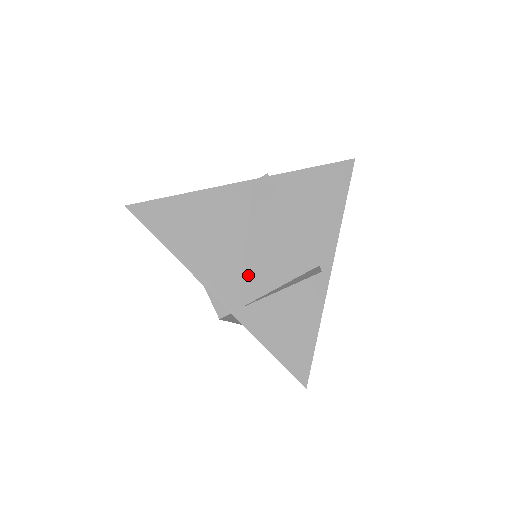
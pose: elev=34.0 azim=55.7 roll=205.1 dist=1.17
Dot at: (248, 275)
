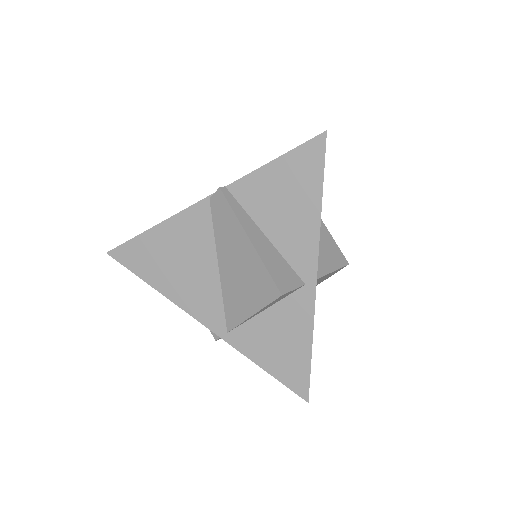
Dot at: (227, 301)
